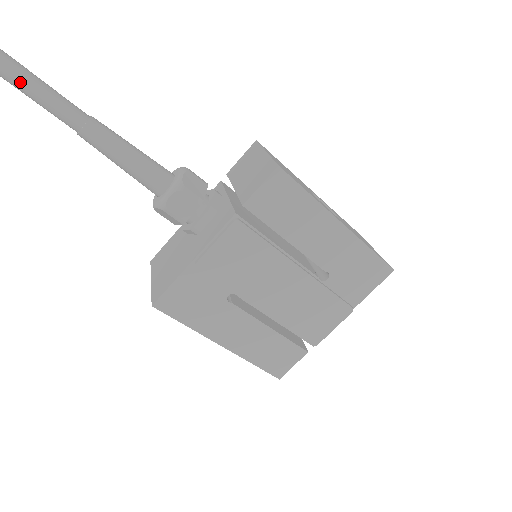
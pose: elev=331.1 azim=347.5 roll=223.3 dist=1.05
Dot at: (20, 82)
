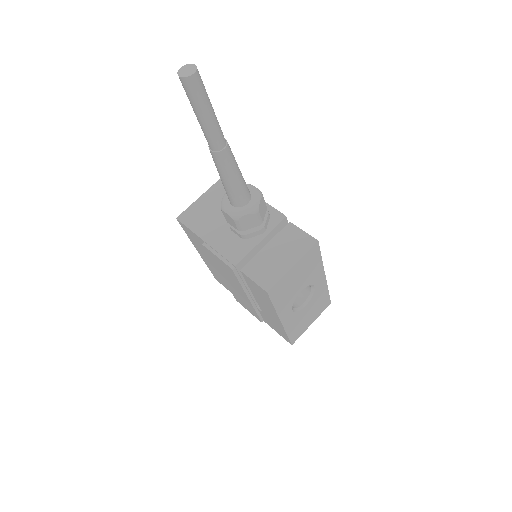
Dot at: (193, 107)
